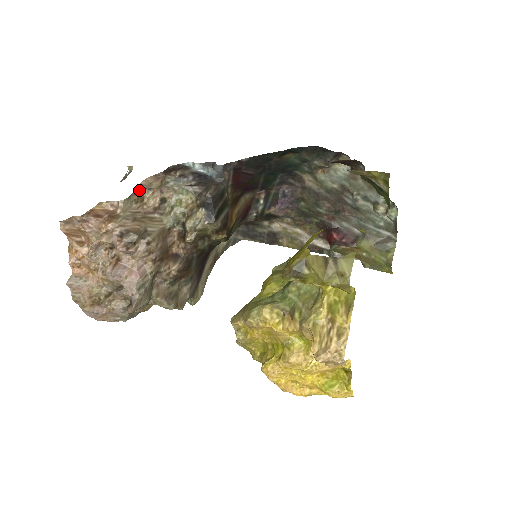
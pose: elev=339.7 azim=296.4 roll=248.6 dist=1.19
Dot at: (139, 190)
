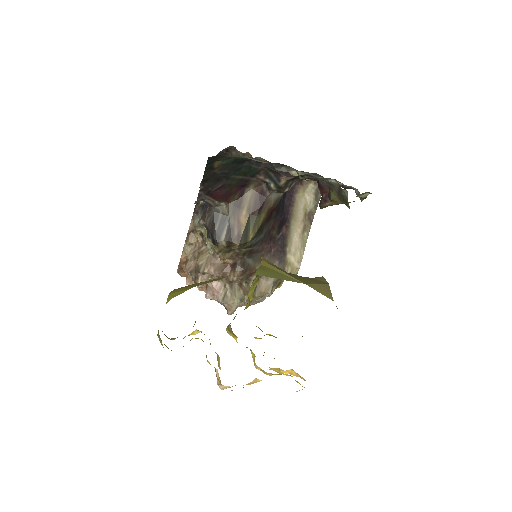
Dot at: (189, 235)
